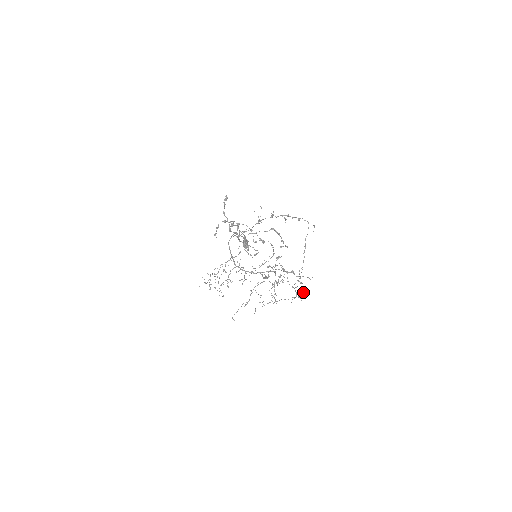
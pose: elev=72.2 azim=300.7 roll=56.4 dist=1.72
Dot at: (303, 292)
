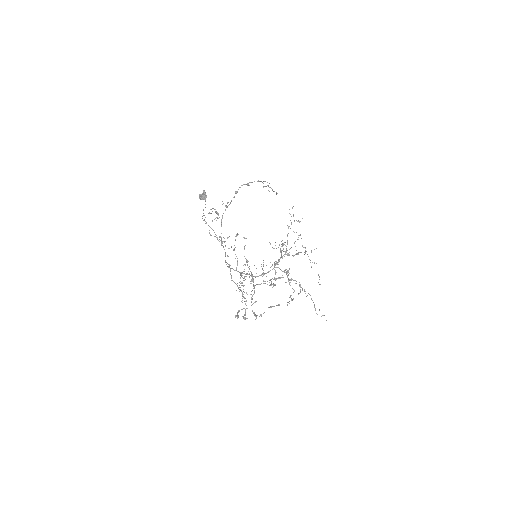
Dot at: (299, 222)
